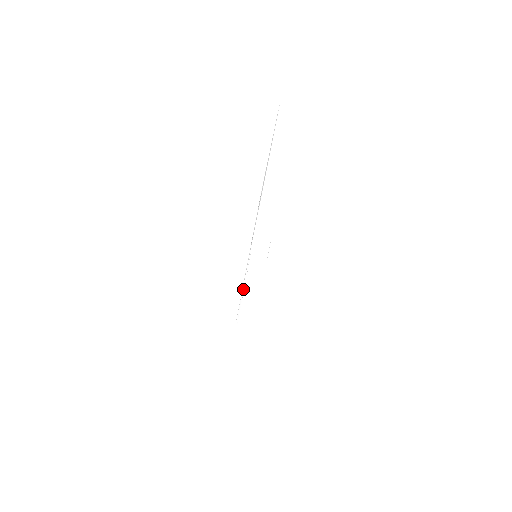
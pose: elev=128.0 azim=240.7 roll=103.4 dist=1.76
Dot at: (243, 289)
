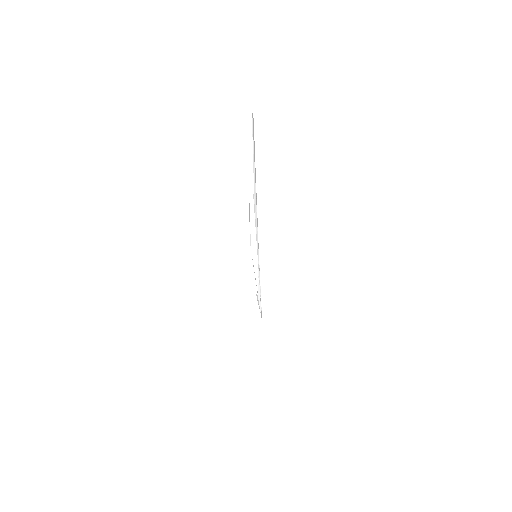
Dot at: (259, 290)
